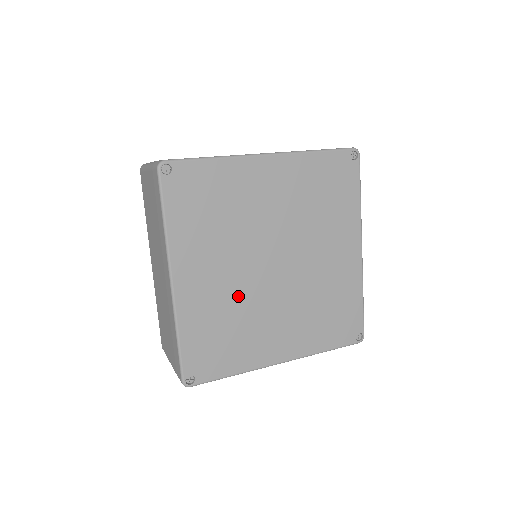
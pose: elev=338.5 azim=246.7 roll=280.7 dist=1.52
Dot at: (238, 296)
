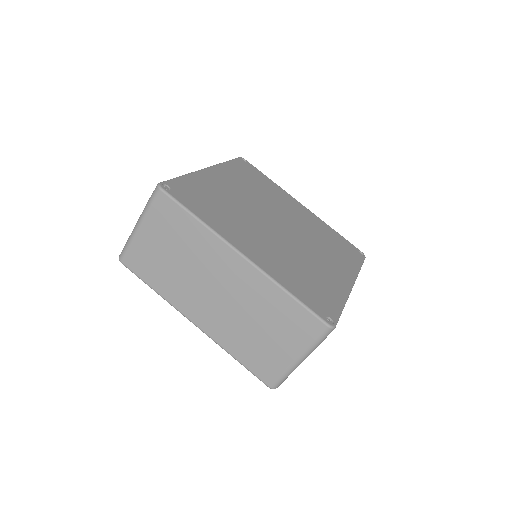
Dot at: (285, 251)
